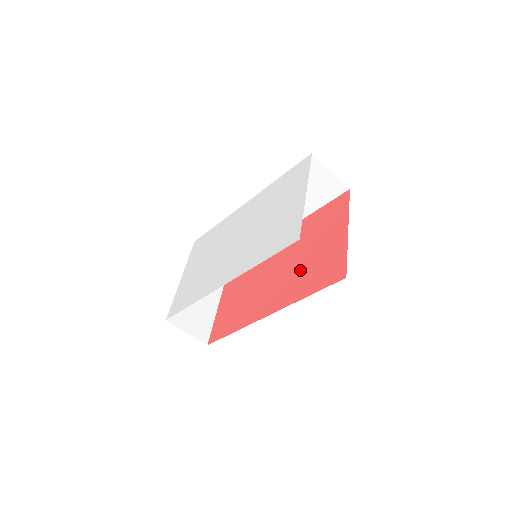
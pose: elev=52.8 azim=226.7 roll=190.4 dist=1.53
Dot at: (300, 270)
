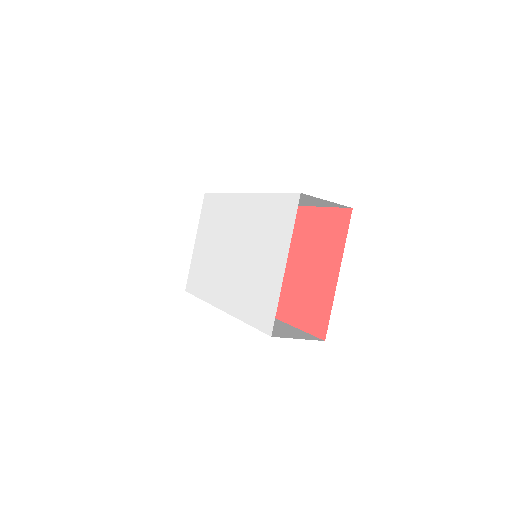
Dot at: (295, 285)
